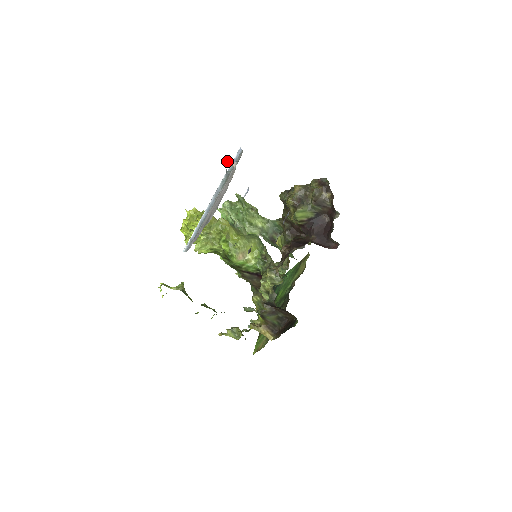
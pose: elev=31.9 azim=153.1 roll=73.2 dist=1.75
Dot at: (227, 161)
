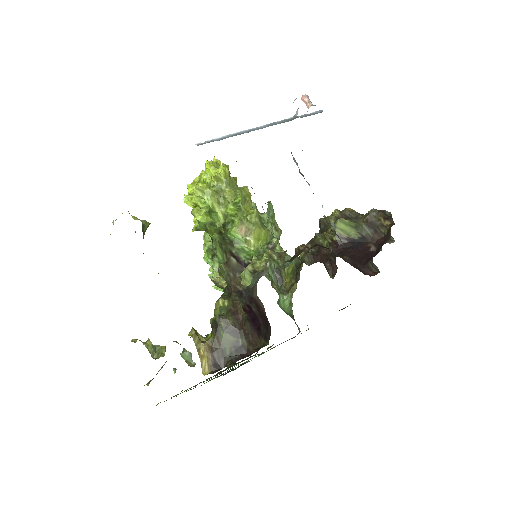
Dot at: (306, 98)
